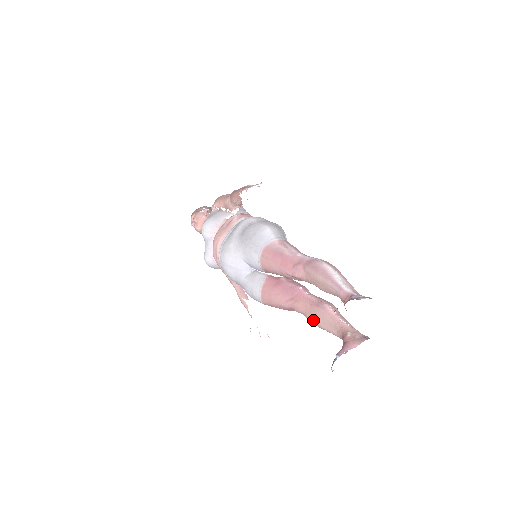
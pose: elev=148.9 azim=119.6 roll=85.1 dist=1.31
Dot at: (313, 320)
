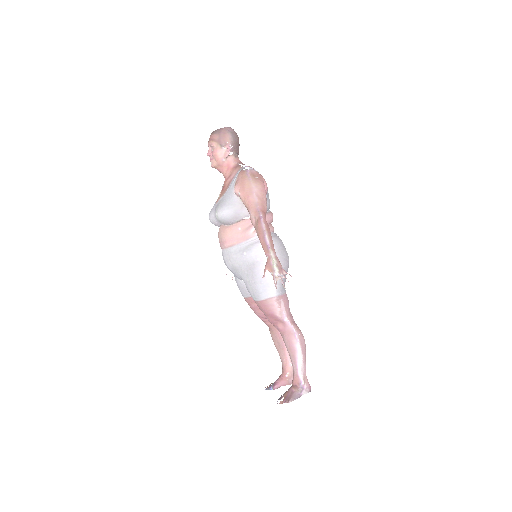
Dot at: (272, 338)
